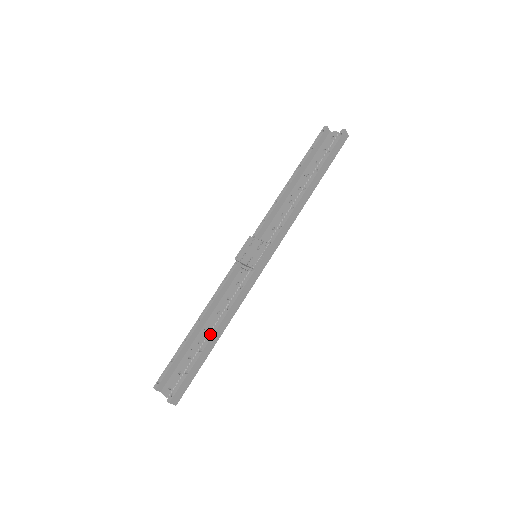
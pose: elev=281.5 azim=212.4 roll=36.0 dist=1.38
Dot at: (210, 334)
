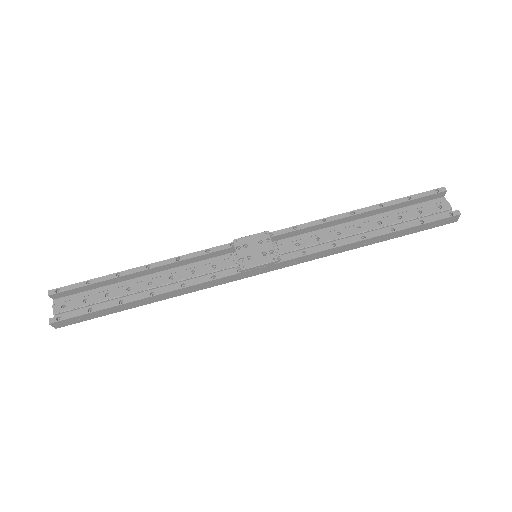
Dot at: (144, 294)
